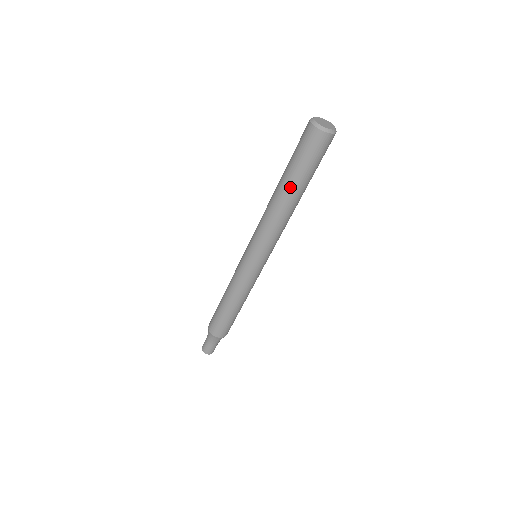
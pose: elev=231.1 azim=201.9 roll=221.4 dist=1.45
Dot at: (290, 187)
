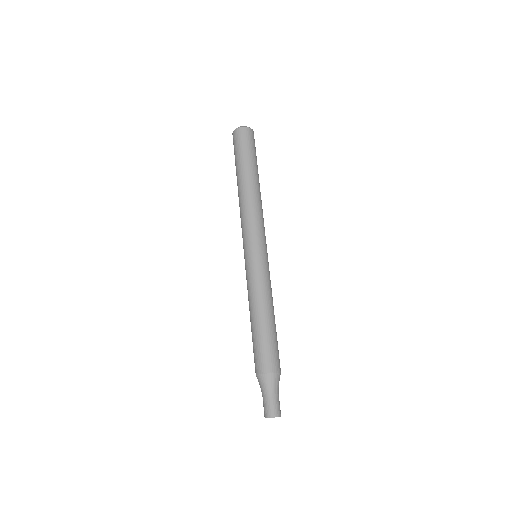
Dot at: (249, 172)
